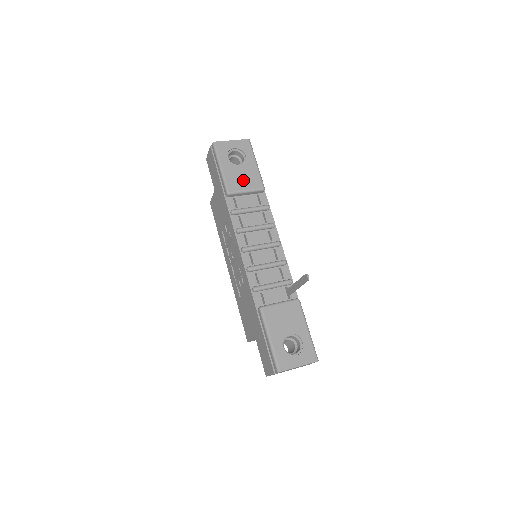
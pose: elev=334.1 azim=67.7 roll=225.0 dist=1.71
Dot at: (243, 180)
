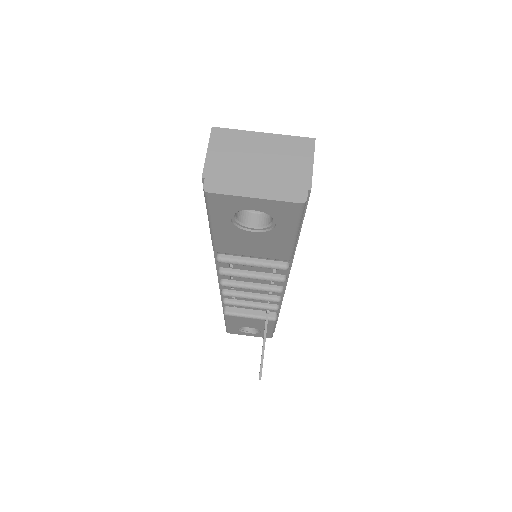
Dot at: (251, 247)
